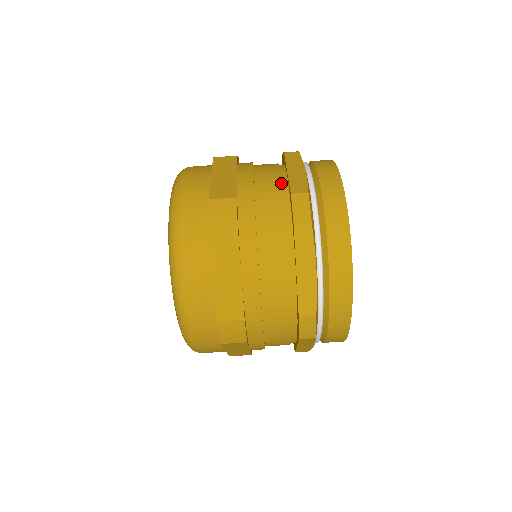
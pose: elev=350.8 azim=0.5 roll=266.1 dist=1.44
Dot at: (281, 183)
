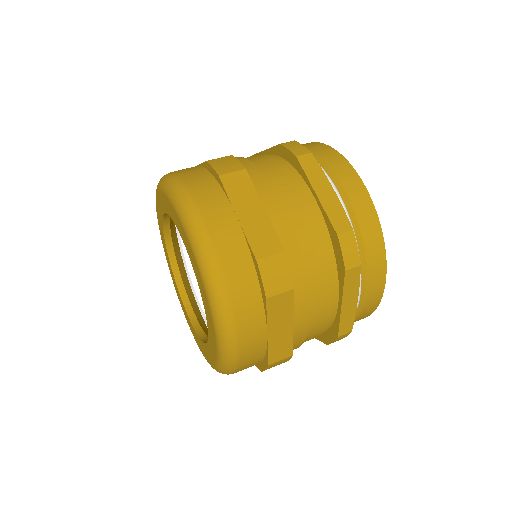
Dot at: (315, 212)
